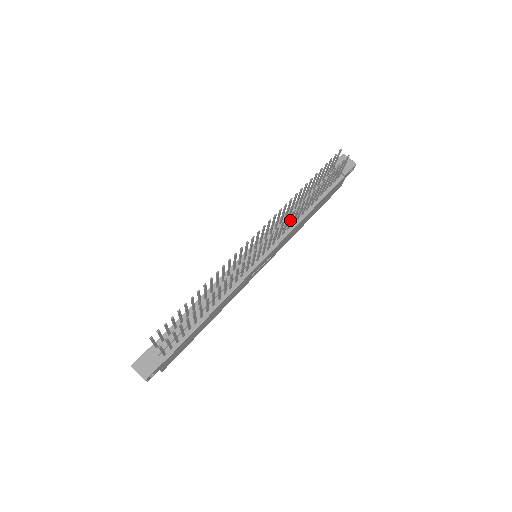
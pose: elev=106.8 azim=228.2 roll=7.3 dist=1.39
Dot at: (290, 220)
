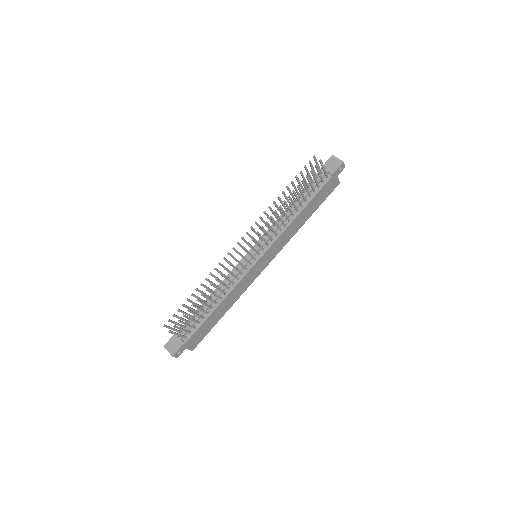
Dot at: occluded
